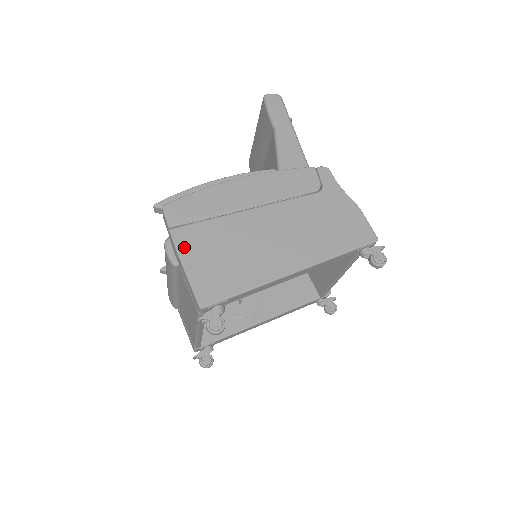
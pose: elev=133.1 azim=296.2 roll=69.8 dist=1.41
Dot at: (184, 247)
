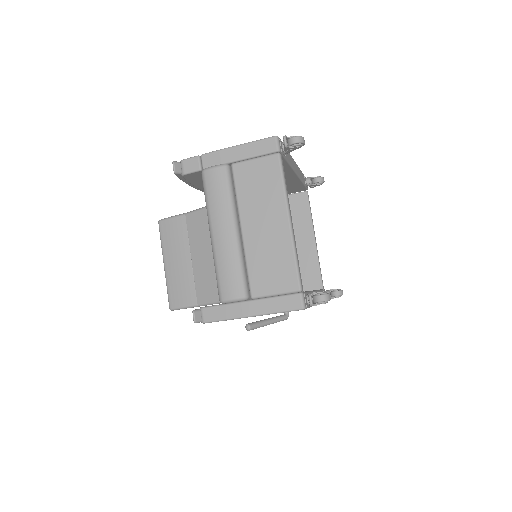
Dot at: occluded
